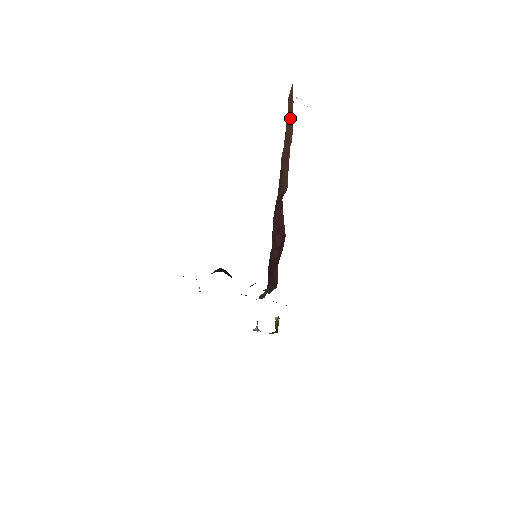
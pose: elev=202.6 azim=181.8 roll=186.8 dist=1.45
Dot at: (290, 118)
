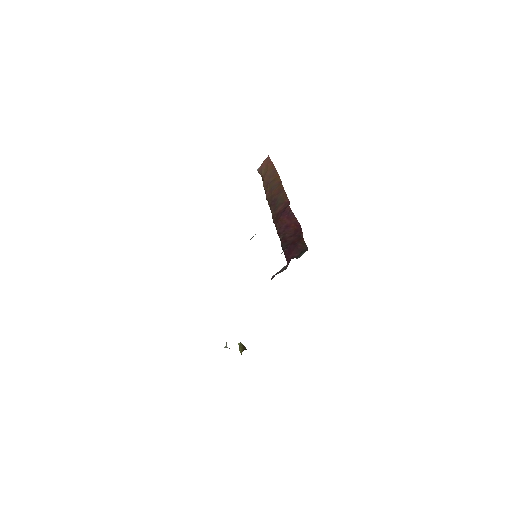
Dot at: (272, 173)
